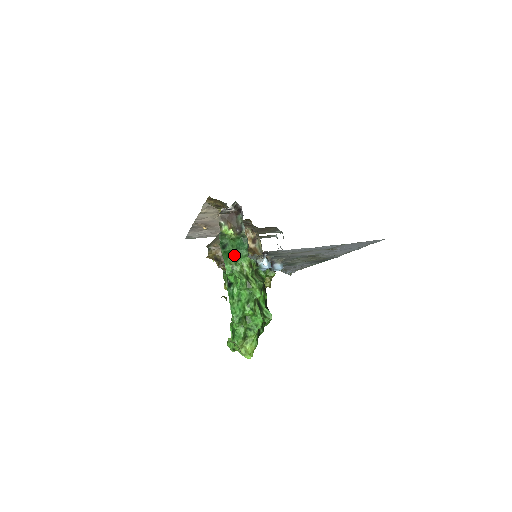
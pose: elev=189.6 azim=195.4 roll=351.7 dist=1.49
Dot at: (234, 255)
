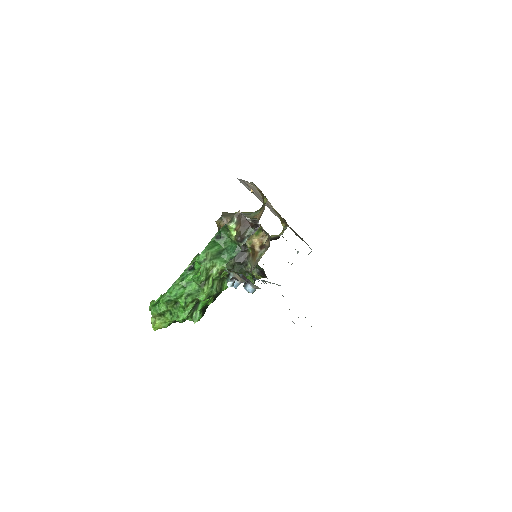
Dot at: (218, 252)
